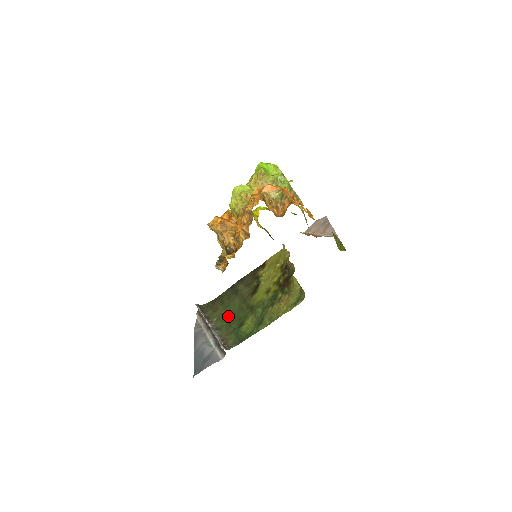
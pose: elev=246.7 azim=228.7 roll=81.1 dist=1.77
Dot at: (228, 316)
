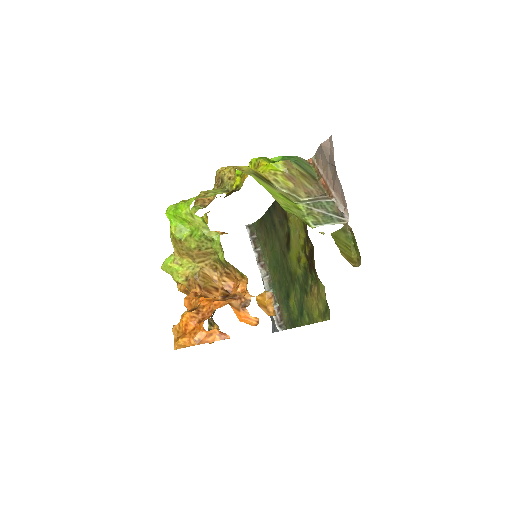
Dot at: (276, 267)
